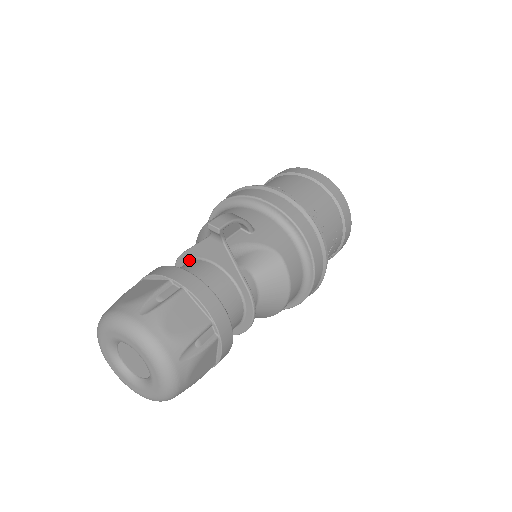
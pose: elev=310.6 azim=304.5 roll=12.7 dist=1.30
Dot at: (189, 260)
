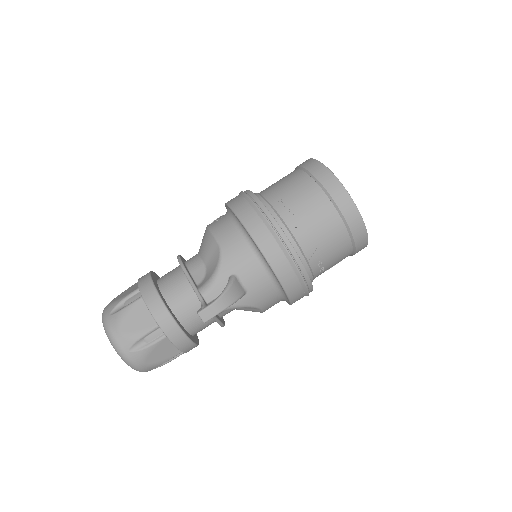
Dot at: occluded
